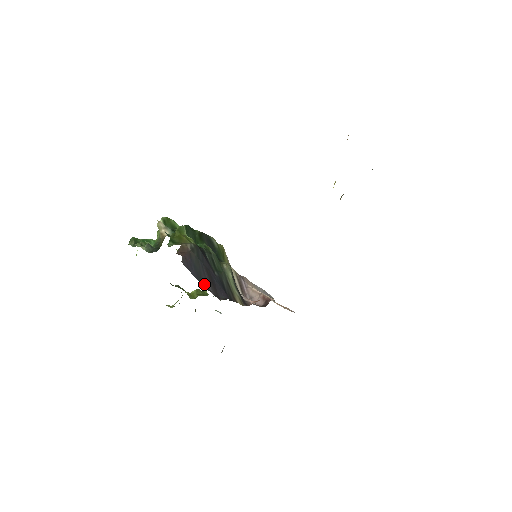
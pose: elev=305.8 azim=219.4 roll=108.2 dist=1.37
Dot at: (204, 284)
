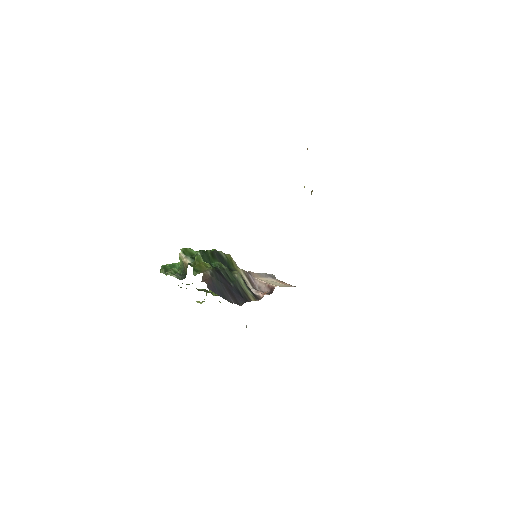
Dot at: (227, 298)
